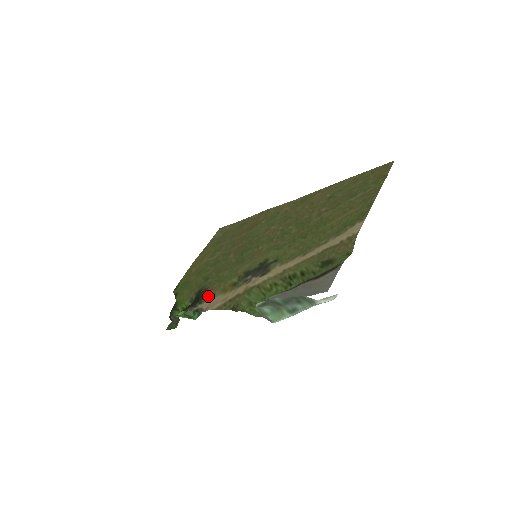
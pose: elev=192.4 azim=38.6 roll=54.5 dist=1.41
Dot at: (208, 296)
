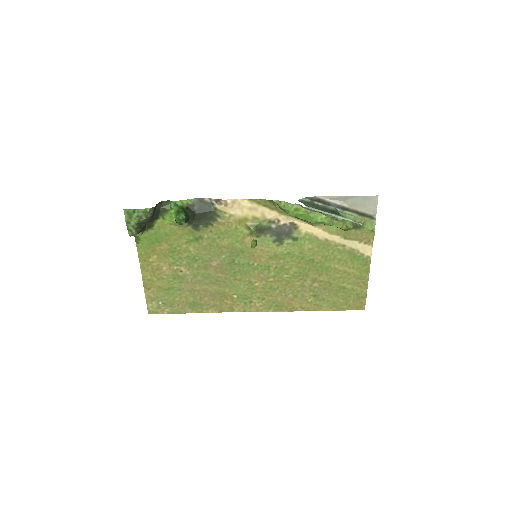
Dot at: (222, 216)
